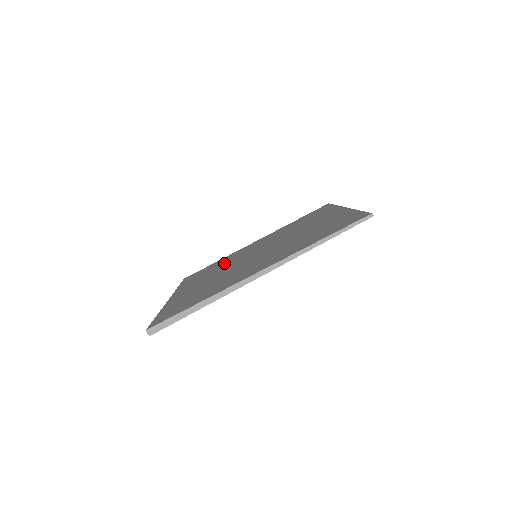
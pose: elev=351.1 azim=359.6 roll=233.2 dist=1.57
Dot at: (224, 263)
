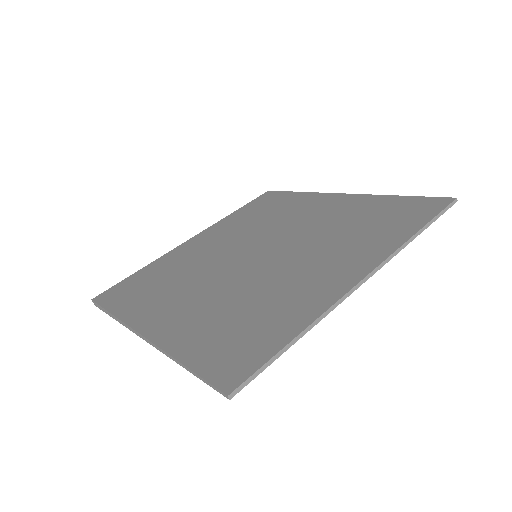
Dot at: (268, 218)
